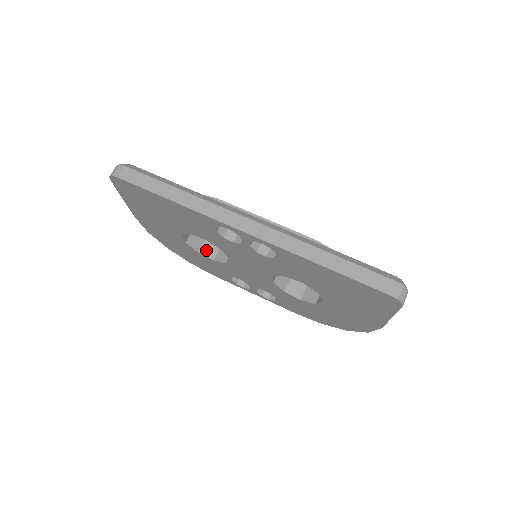
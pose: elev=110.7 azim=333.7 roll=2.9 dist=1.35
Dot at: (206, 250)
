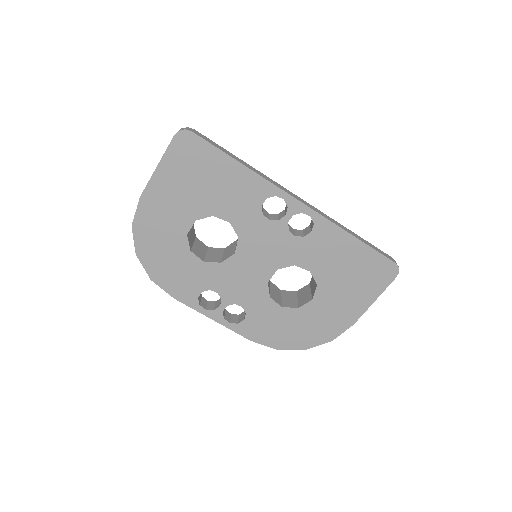
Dot at: (196, 252)
